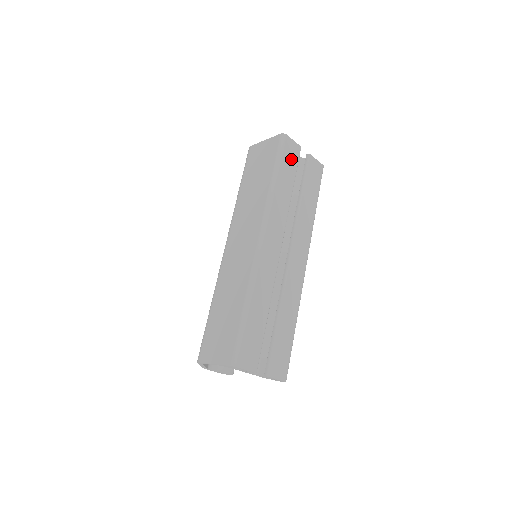
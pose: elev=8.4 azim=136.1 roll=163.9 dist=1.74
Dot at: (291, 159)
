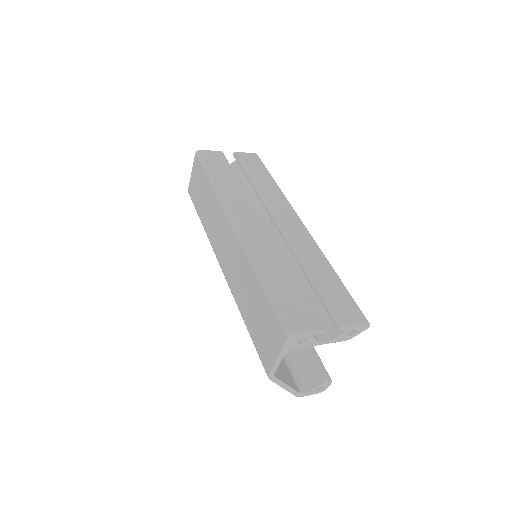
Dot at: (218, 162)
